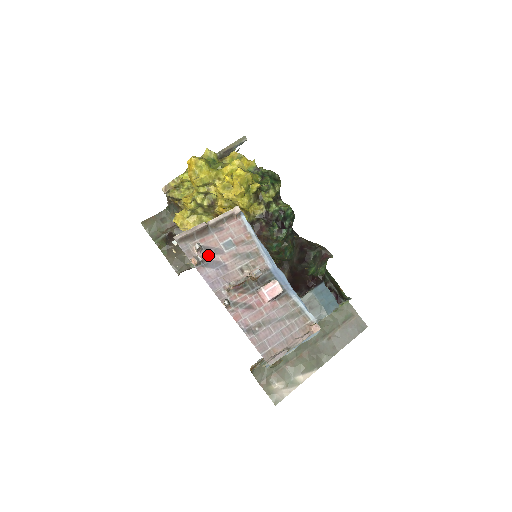
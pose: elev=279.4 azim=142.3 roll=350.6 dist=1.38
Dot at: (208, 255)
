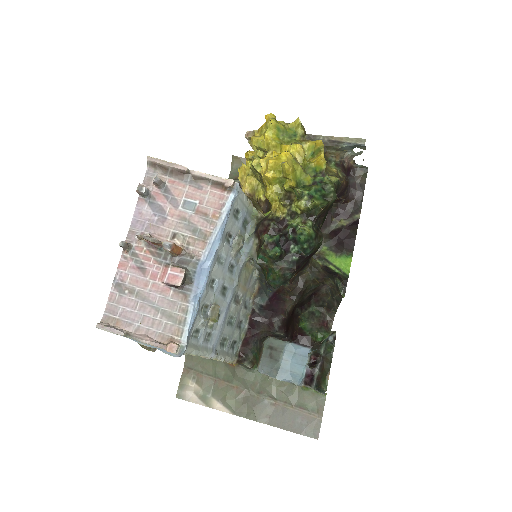
Dot at: (161, 197)
